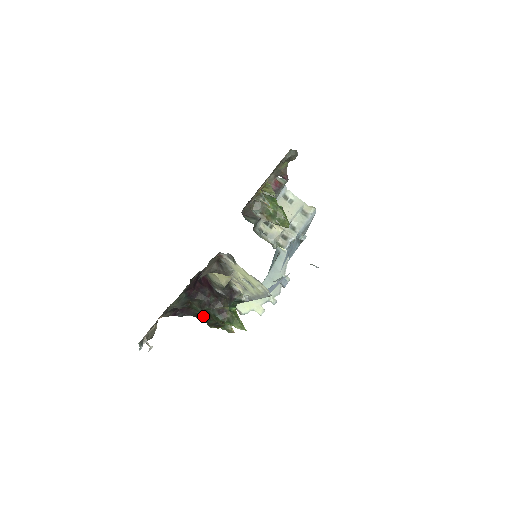
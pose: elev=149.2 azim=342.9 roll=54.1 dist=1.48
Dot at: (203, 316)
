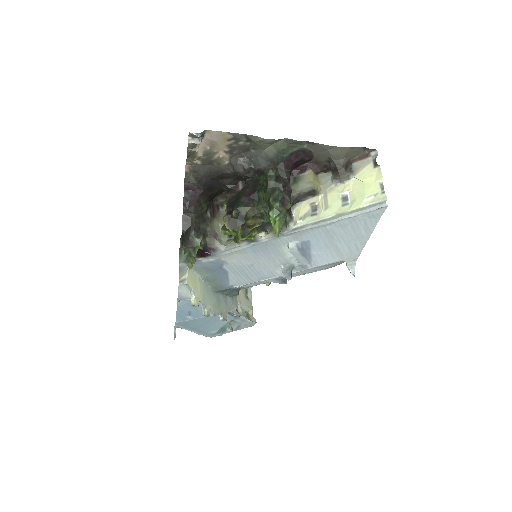
Dot at: (238, 201)
